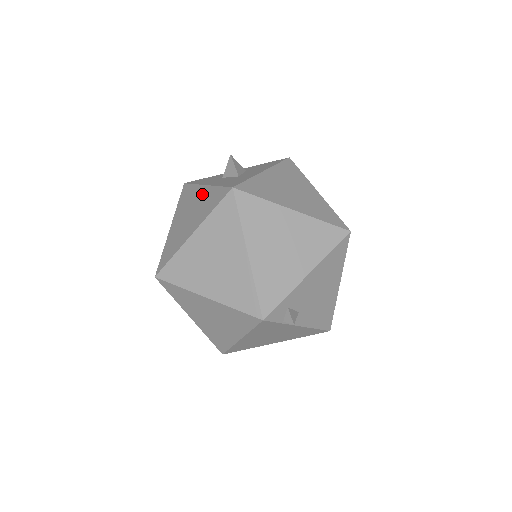
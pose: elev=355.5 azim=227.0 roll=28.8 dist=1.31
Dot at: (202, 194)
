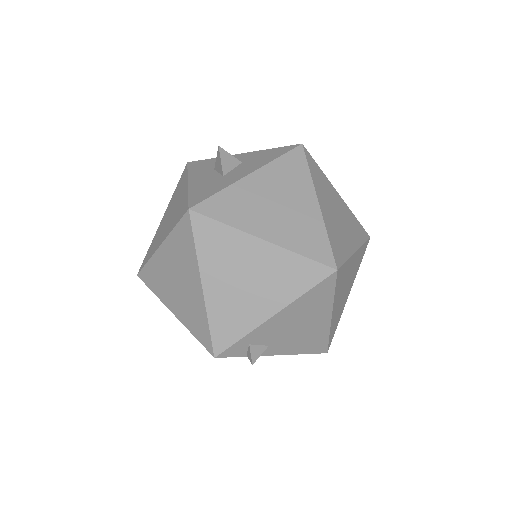
Dot at: (182, 194)
